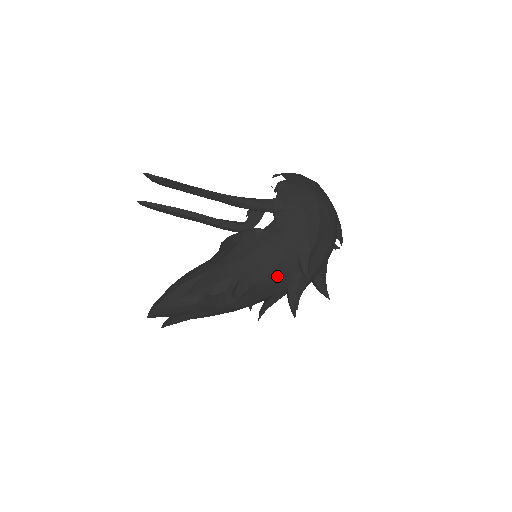
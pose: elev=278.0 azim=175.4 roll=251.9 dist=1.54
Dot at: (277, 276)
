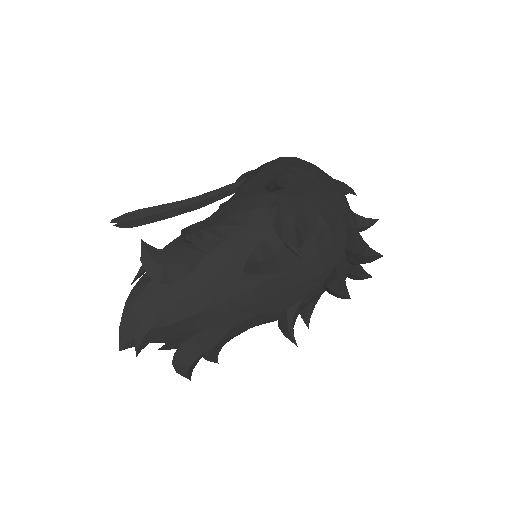
Dot at: (246, 214)
